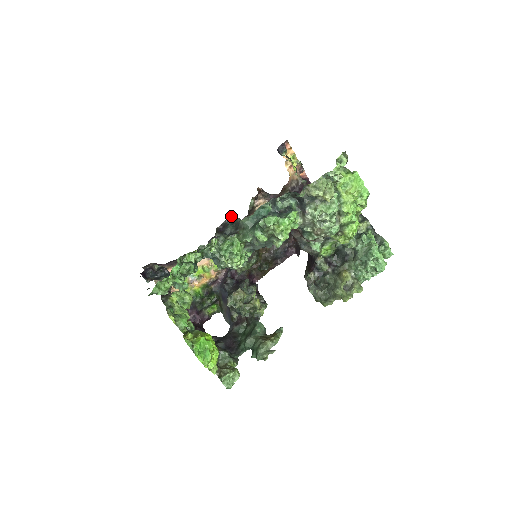
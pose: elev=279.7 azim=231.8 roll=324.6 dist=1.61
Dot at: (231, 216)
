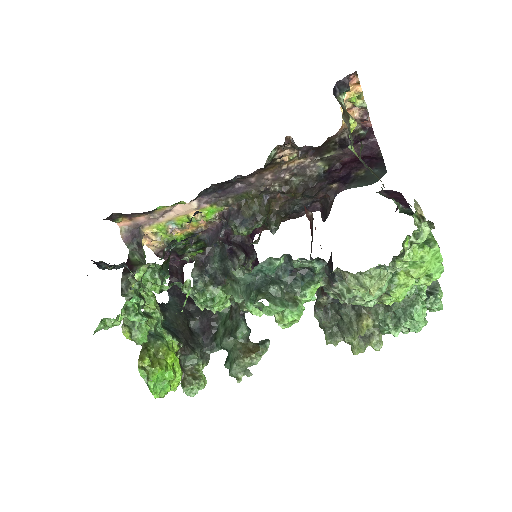
Dot at: (222, 242)
